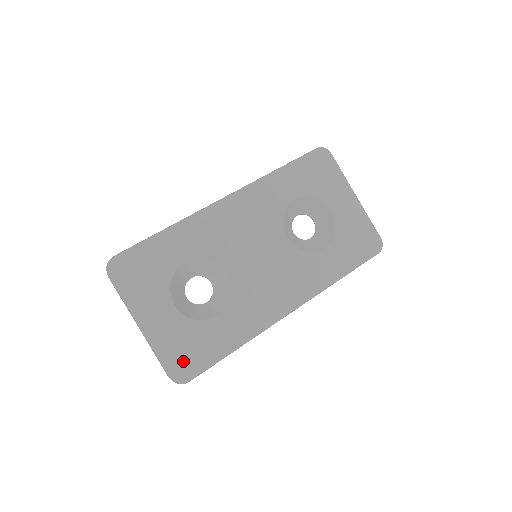
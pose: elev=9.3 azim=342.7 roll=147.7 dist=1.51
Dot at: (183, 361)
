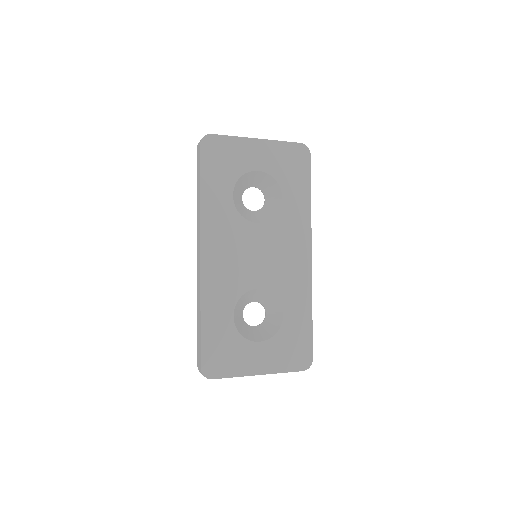
Dot at: (298, 356)
